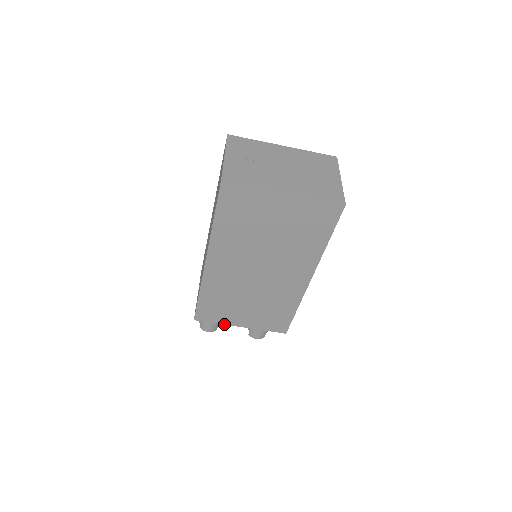
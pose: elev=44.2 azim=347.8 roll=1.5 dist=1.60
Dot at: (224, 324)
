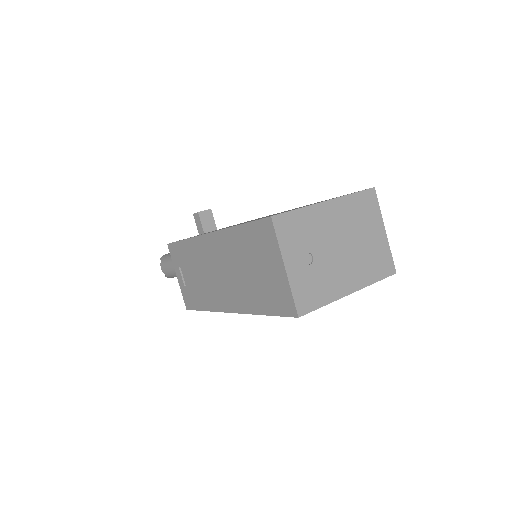
Dot at: occluded
